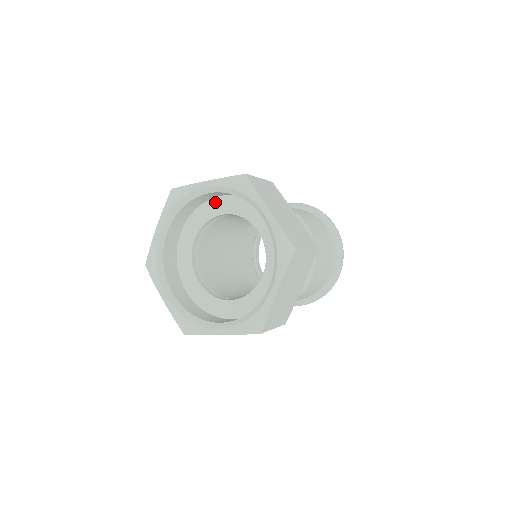
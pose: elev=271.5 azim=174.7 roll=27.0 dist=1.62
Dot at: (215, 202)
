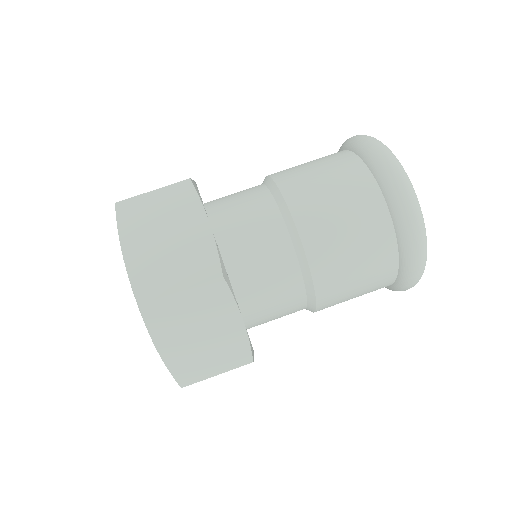
Dot at: occluded
